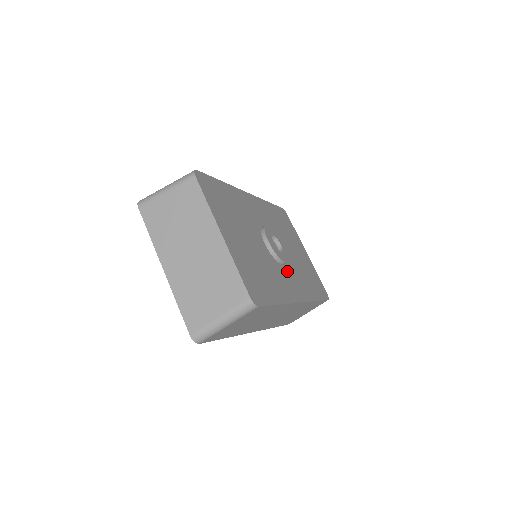
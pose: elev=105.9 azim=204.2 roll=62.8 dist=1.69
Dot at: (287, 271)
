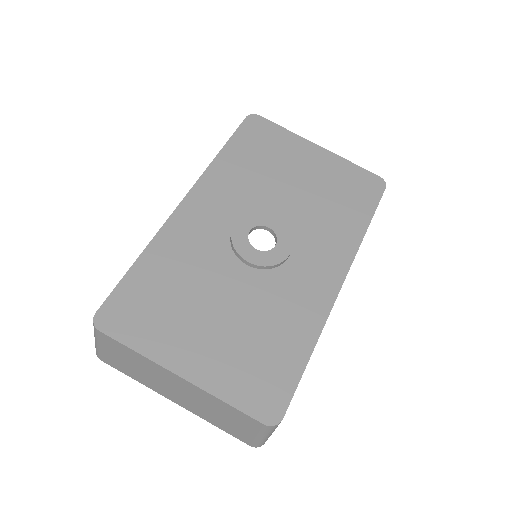
Dot at: (300, 256)
